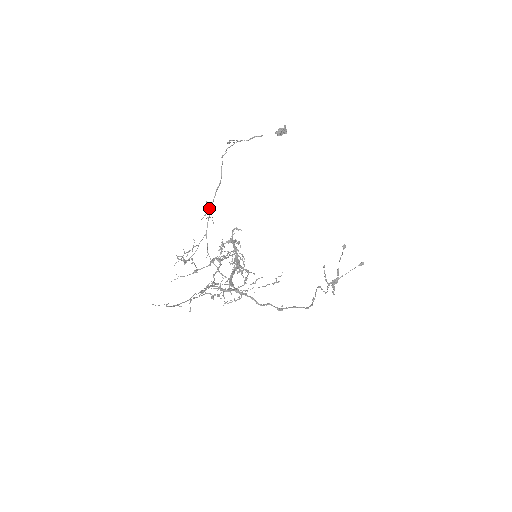
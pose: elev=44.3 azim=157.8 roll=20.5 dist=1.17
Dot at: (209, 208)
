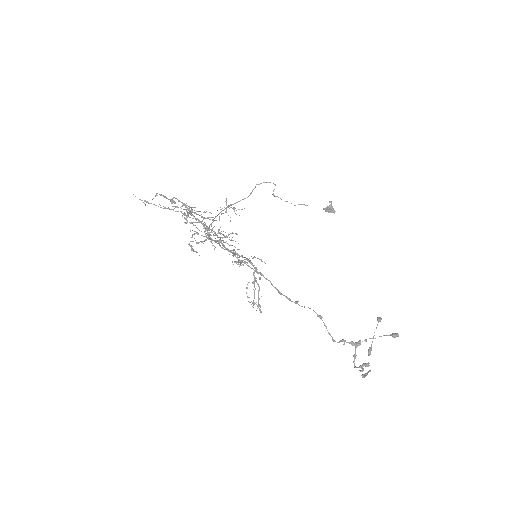
Dot at: (228, 205)
